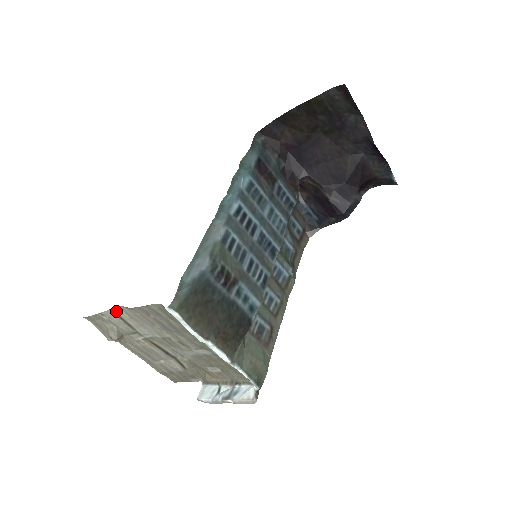
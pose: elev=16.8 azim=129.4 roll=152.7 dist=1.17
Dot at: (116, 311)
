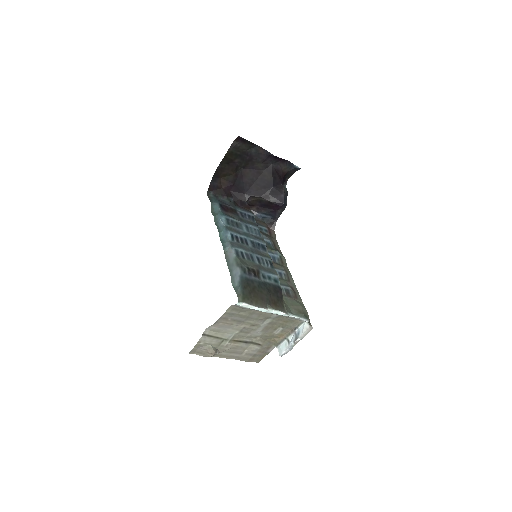
Dot at: (206, 334)
